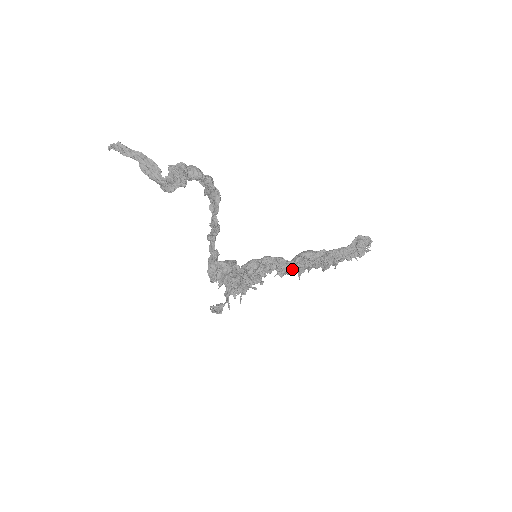
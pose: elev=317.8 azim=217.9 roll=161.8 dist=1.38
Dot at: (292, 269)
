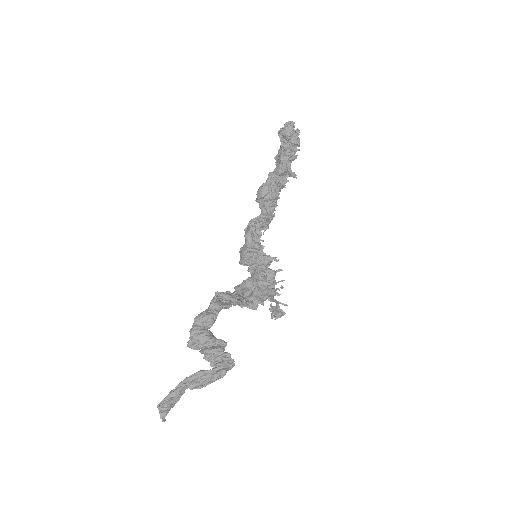
Dot at: (272, 218)
